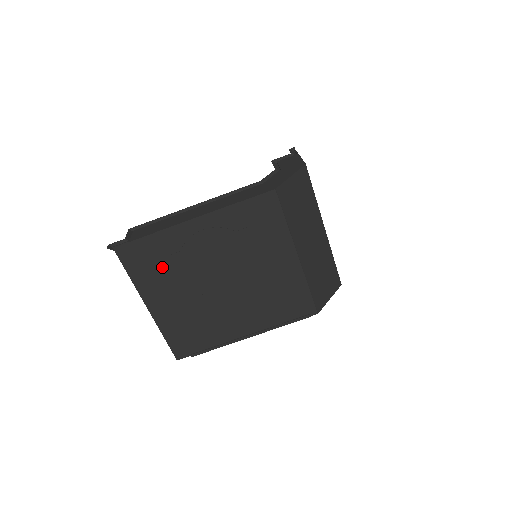
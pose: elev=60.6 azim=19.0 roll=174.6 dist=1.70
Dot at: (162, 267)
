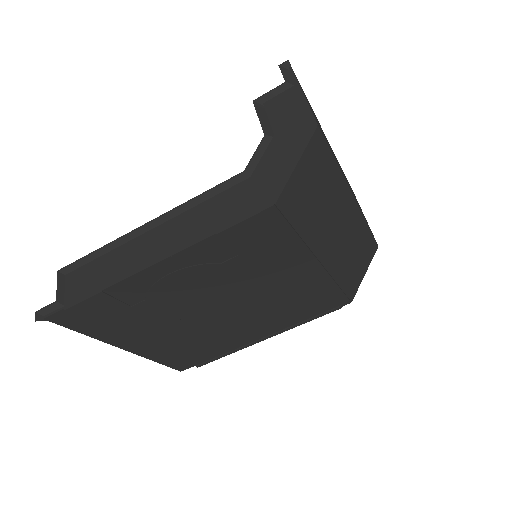
Dot at: (126, 318)
